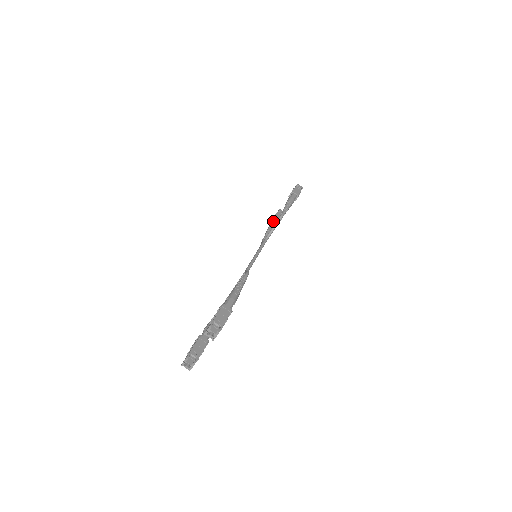
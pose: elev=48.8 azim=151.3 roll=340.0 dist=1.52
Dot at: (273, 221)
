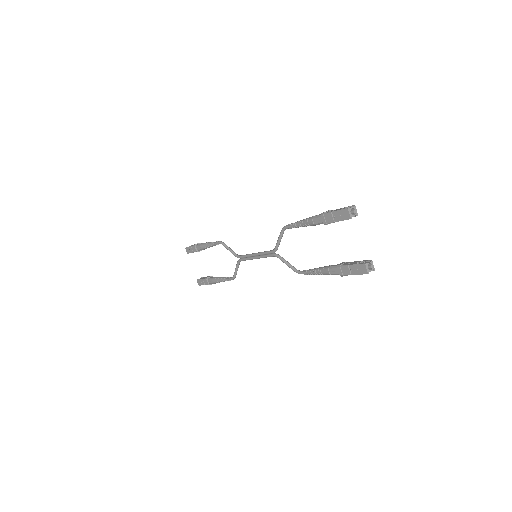
Dot at: (210, 278)
